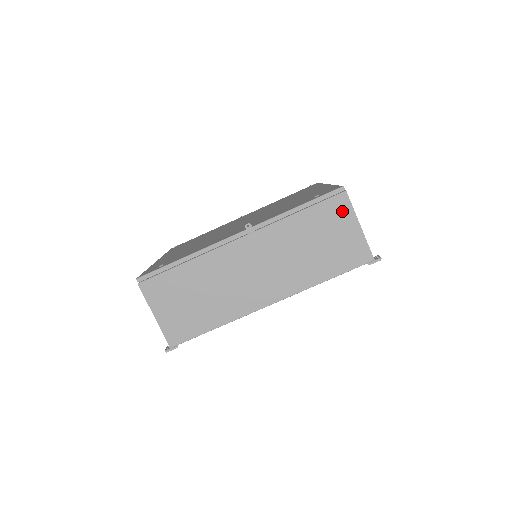
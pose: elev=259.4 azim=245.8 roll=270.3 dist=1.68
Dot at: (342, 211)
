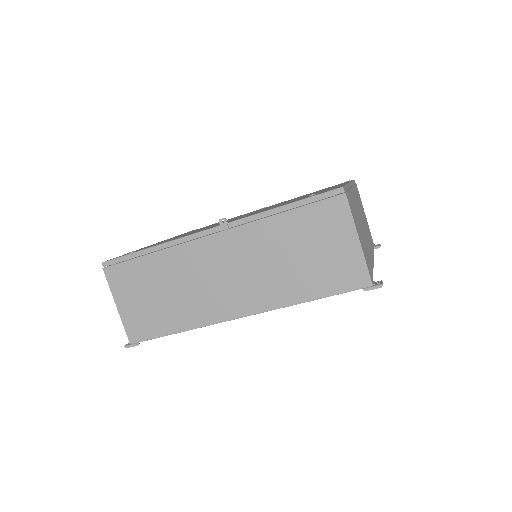
Dot at: (337, 218)
